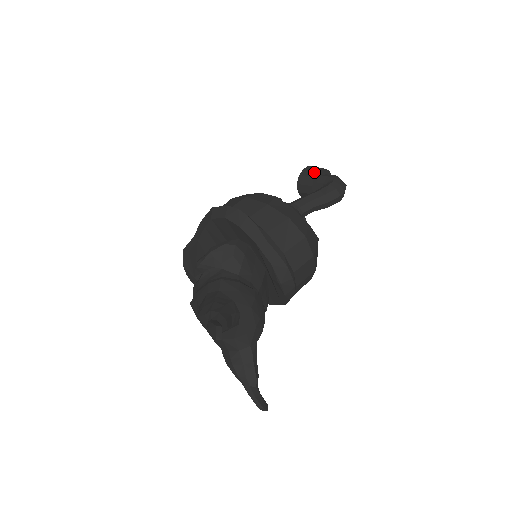
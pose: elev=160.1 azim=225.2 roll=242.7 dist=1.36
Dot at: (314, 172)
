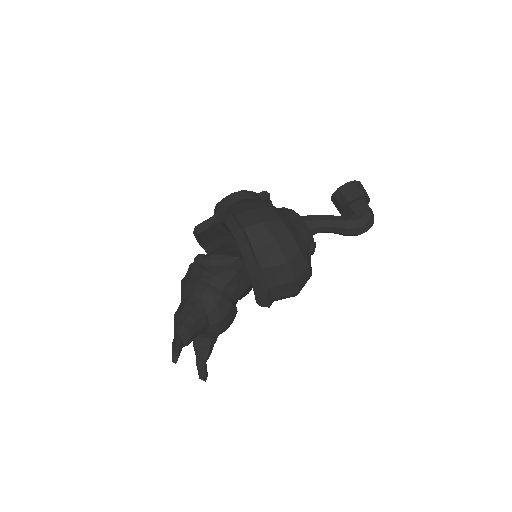
Dot at: (352, 196)
